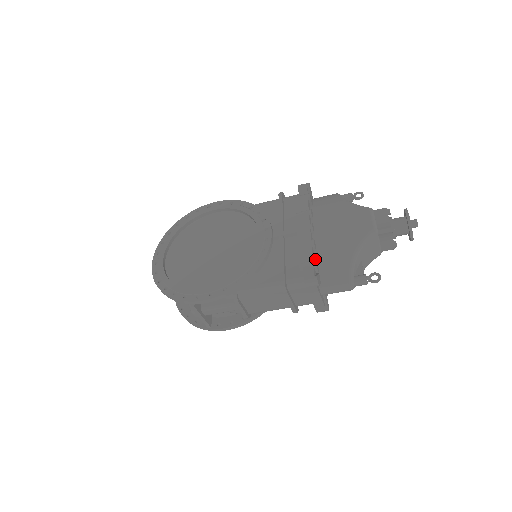
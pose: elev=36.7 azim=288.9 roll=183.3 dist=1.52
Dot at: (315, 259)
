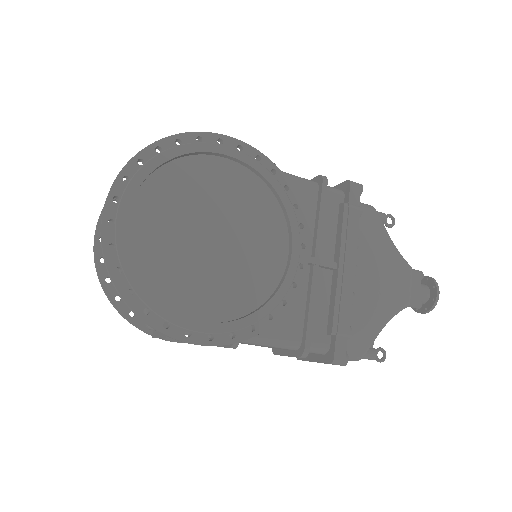
Dot at: occluded
